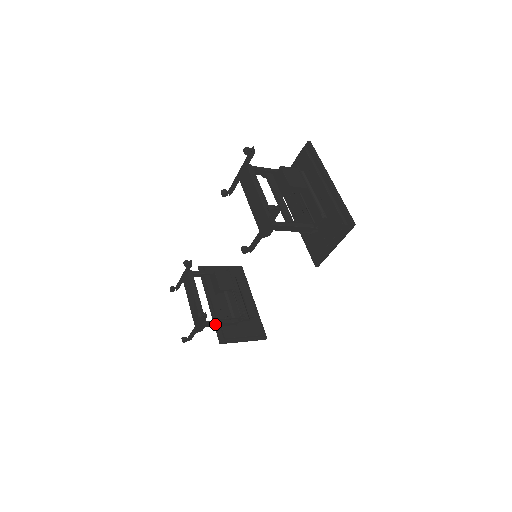
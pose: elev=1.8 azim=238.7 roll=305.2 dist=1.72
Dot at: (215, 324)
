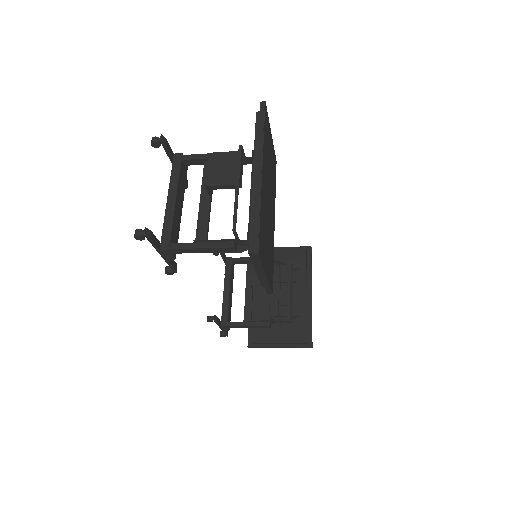
Dot at: (239, 326)
